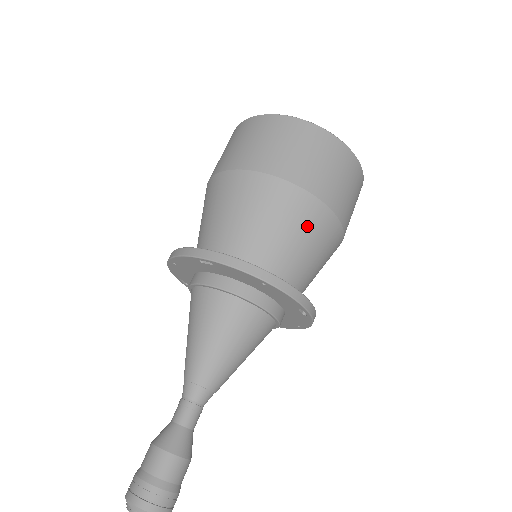
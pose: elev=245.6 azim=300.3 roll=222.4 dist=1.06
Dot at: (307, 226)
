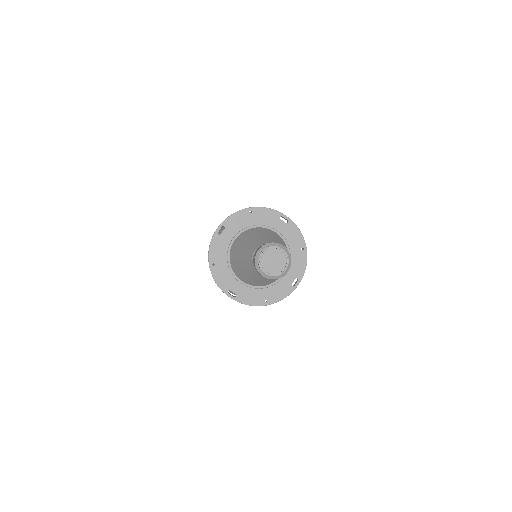
Dot at: occluded
